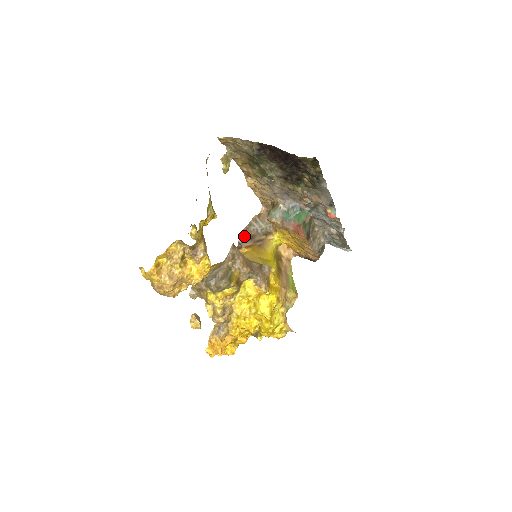
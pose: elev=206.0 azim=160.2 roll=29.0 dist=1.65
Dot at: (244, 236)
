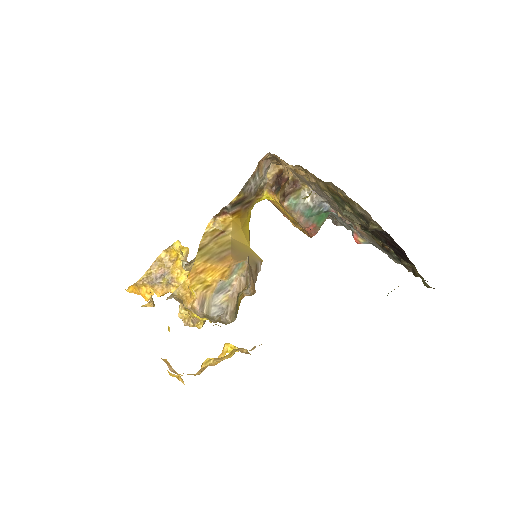
Dot at: (236, 201)
